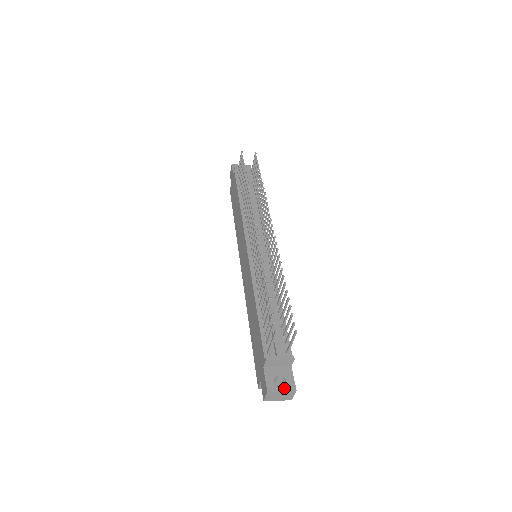
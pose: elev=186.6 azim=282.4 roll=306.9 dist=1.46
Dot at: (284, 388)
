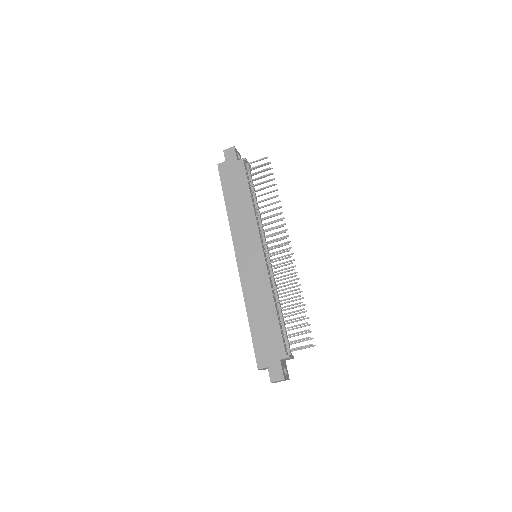
Dot at: (287, 377)
